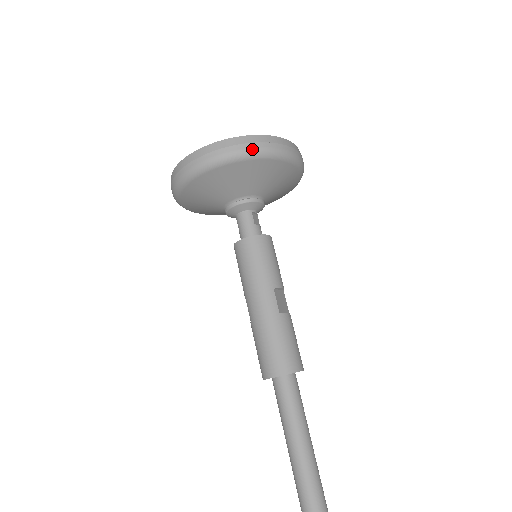
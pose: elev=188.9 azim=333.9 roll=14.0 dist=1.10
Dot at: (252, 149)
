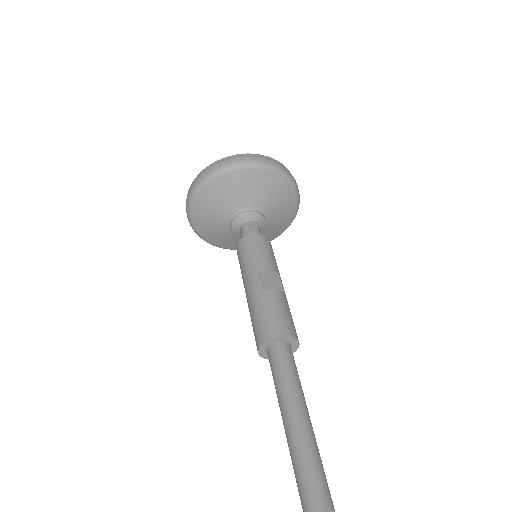
Dot at: (213, 171)
